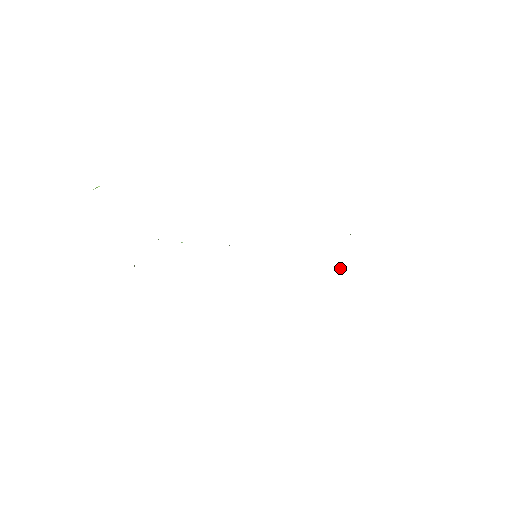
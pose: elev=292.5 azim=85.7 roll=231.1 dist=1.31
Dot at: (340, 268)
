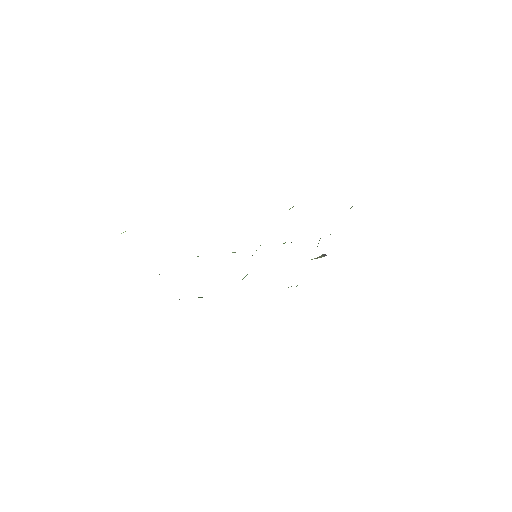
Dot at: (321, 255)
